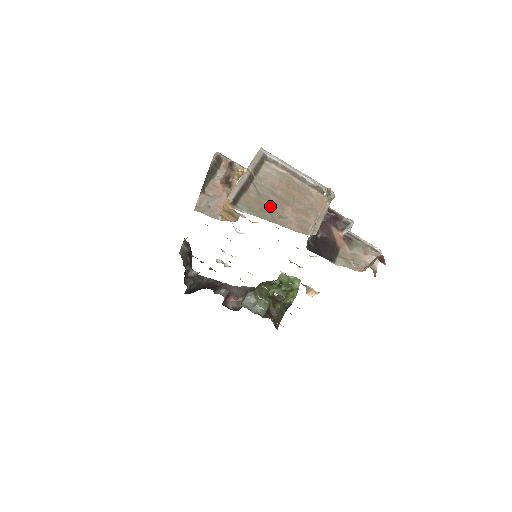
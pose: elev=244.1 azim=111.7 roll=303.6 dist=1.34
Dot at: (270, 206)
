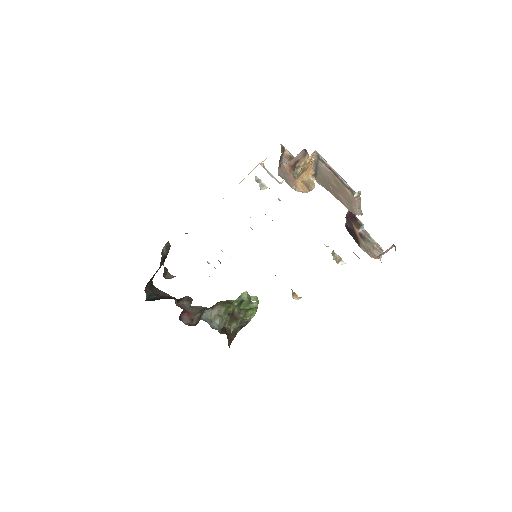
Dot at: (332, 188)
